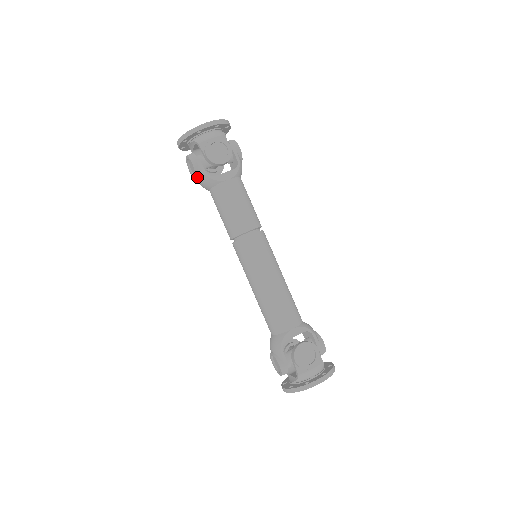
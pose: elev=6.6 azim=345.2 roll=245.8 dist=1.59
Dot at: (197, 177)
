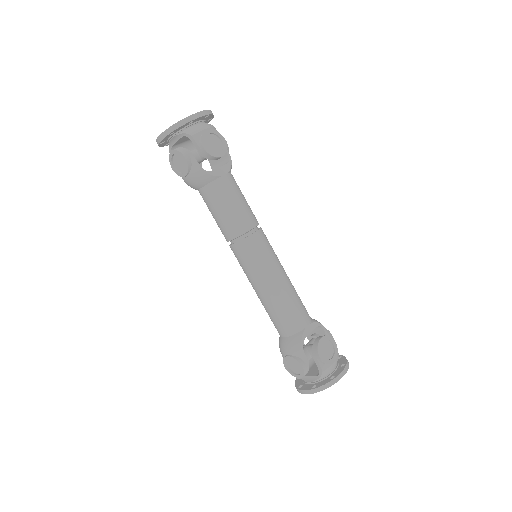
Dot at: (188, 174)
